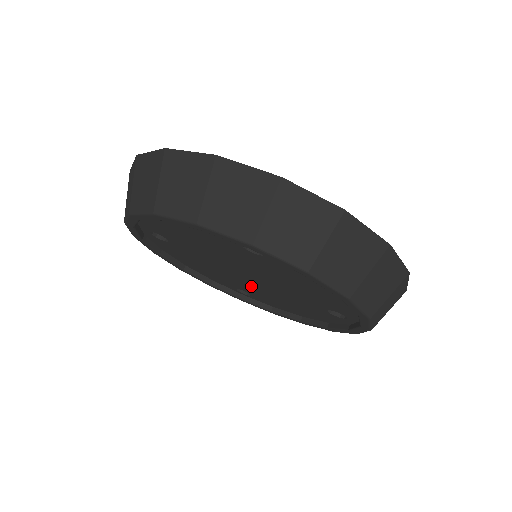
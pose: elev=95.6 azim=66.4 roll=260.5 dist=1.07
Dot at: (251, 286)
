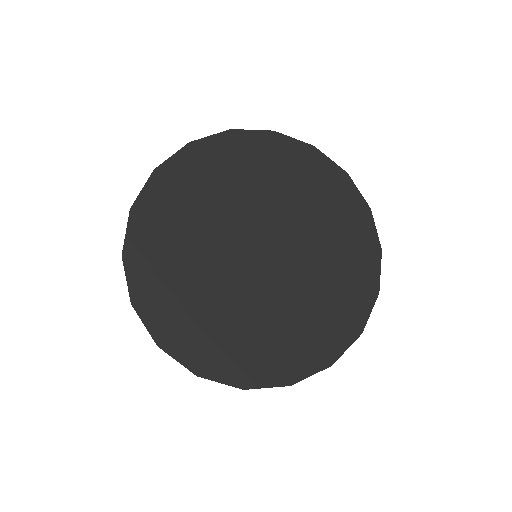
Dot at: occluded
